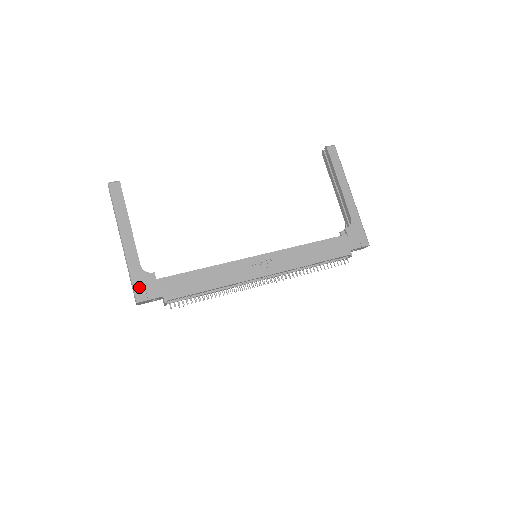
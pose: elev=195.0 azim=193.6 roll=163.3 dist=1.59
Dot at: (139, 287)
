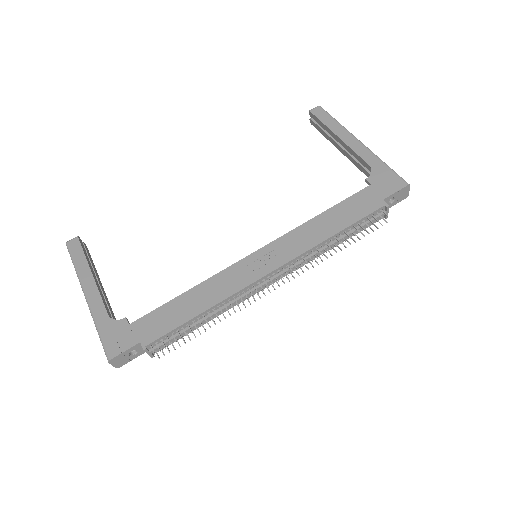
Dot at: (109, 341)
